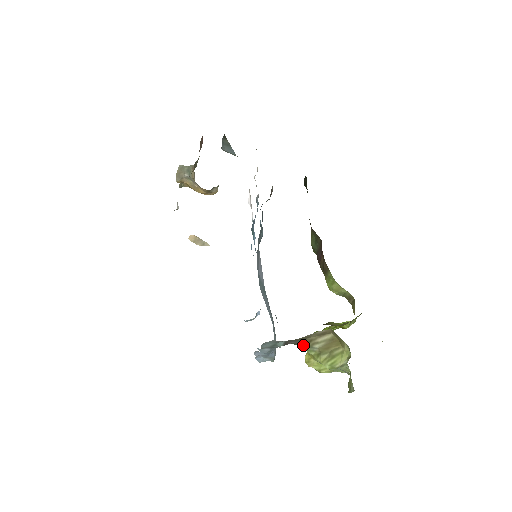
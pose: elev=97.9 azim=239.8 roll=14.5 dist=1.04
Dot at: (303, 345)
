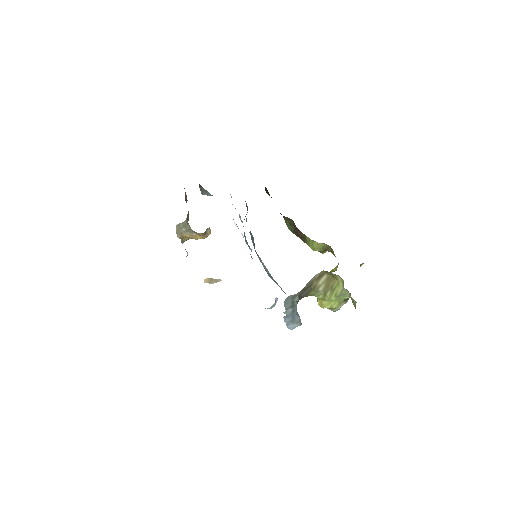
Dot at: (312, 293)
